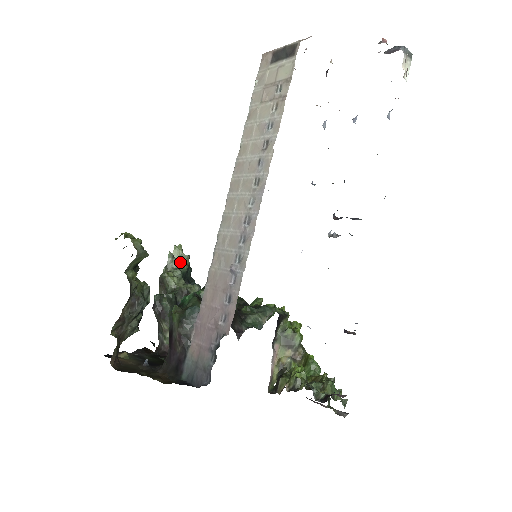
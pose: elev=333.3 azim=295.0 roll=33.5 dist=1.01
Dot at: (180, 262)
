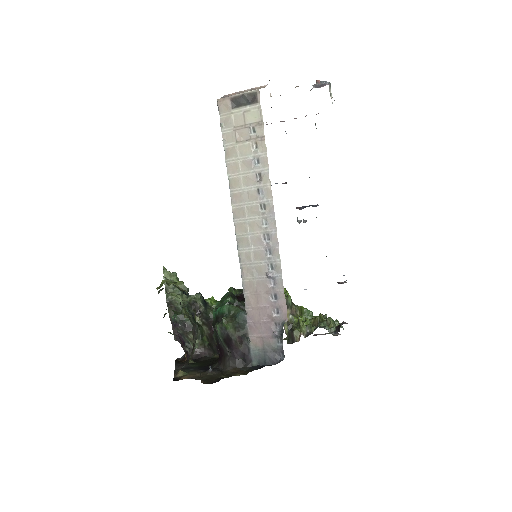
Dot at: (173, 281)
